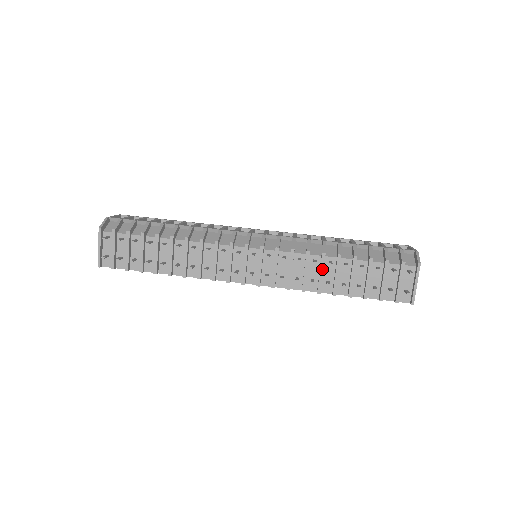
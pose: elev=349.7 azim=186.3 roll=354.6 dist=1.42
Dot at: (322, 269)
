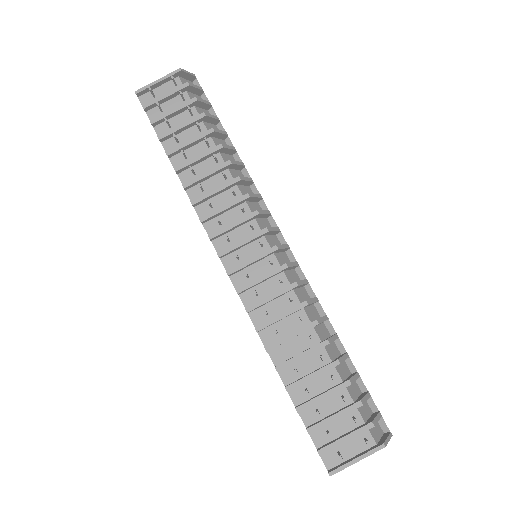
Dot at: (297, 333)
